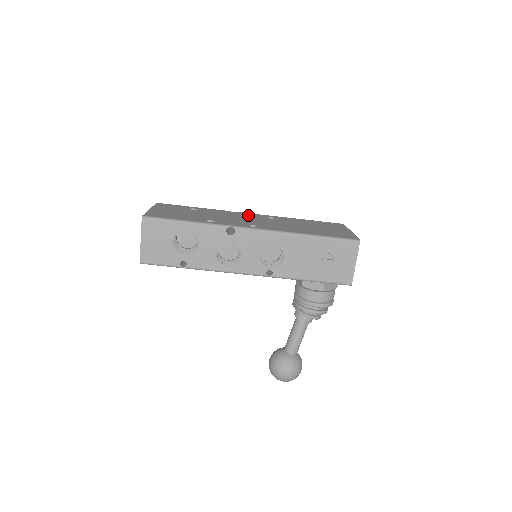
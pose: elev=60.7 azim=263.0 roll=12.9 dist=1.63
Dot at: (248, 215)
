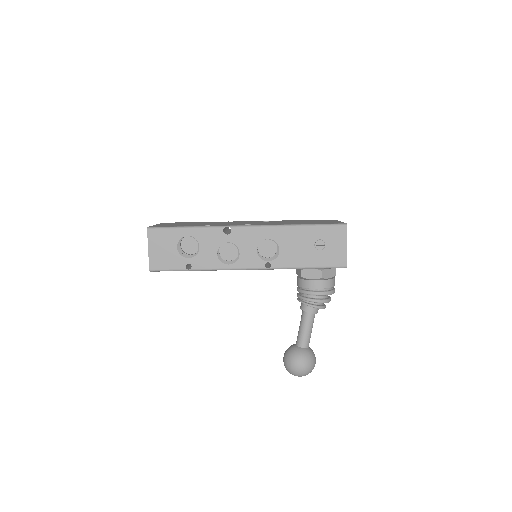
Dot at: occluded
